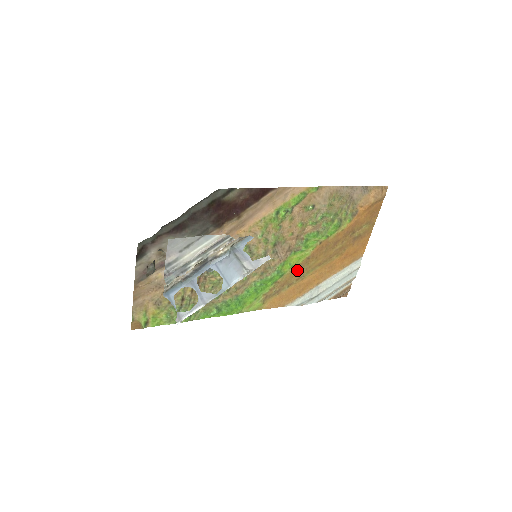
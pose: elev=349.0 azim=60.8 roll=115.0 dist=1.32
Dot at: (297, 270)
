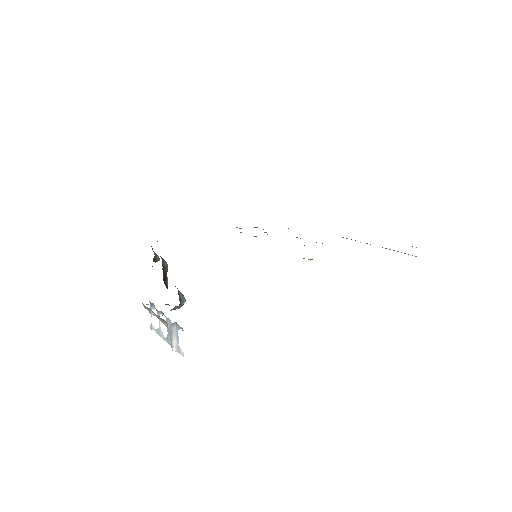
Dot at: occluded
